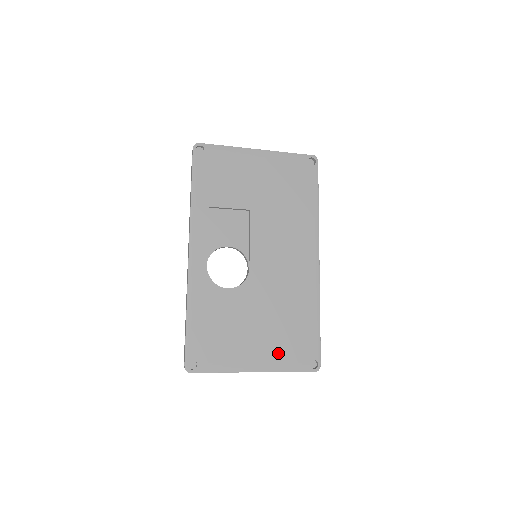
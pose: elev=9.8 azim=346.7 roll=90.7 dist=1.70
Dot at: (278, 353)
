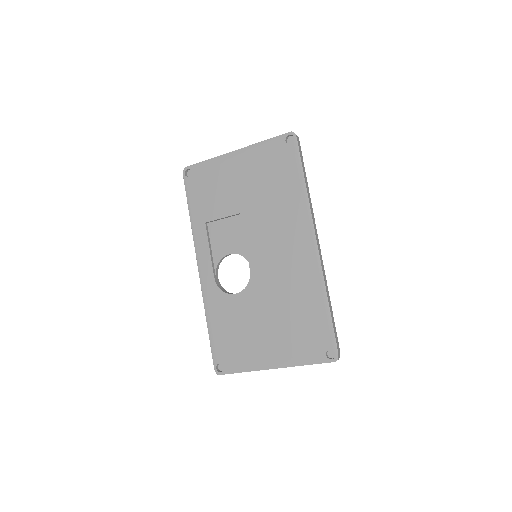
Dot at: (292, 348)
